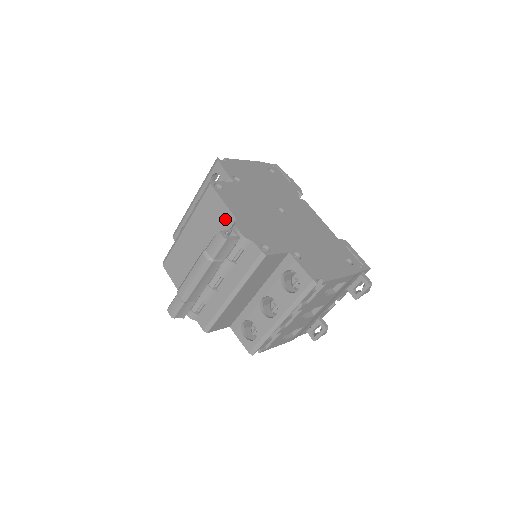
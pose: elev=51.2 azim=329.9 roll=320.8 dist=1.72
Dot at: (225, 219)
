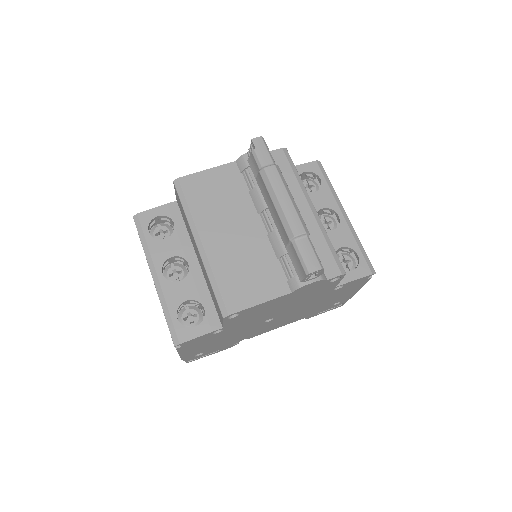
Dot at: (227, 175)
